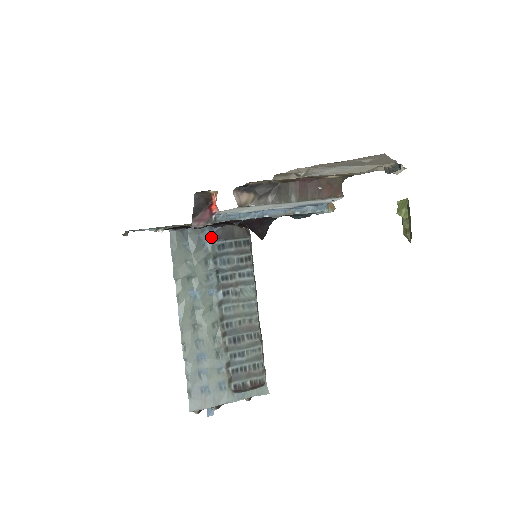
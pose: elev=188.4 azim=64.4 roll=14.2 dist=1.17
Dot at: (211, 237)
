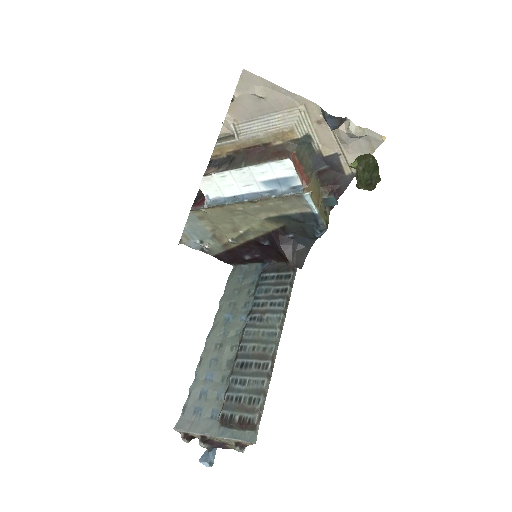
Dot at: (261, 272)
